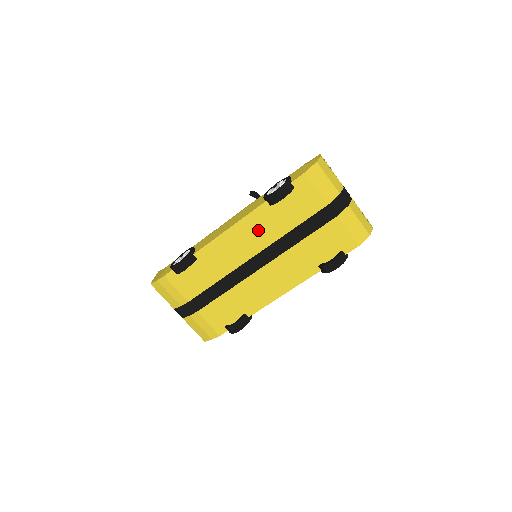
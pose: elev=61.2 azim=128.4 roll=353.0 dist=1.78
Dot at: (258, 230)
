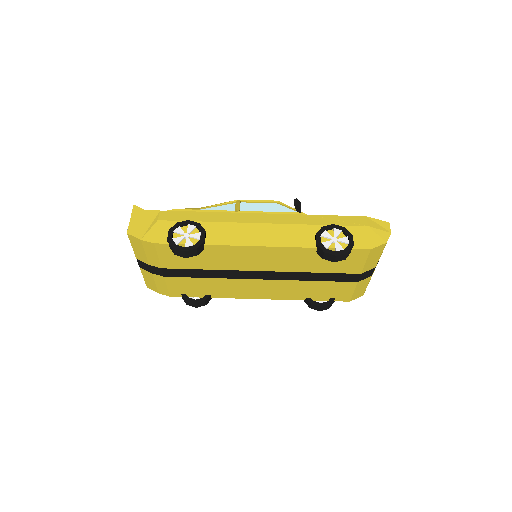
Dot at: (286, 259)
